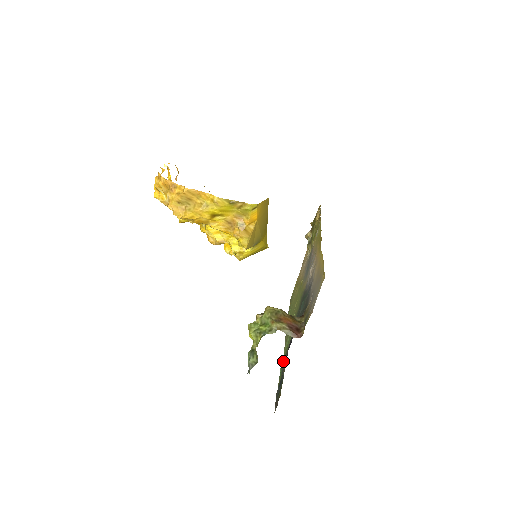
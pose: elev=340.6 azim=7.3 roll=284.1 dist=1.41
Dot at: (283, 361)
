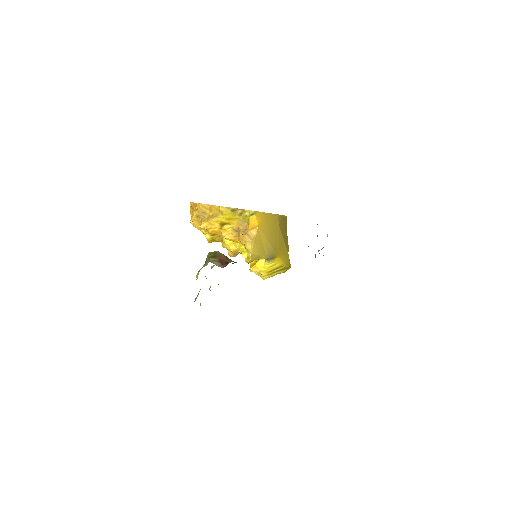
Dot at: occluded
